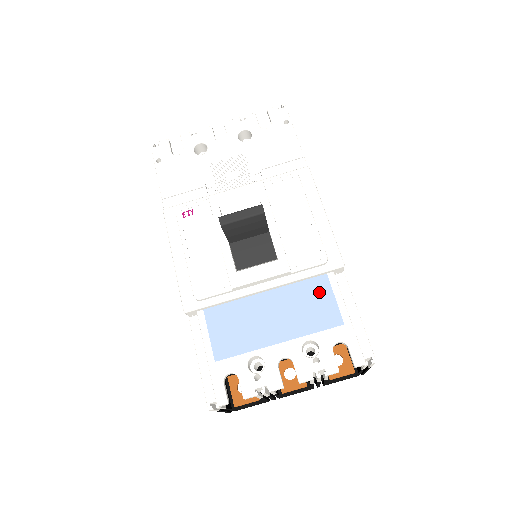
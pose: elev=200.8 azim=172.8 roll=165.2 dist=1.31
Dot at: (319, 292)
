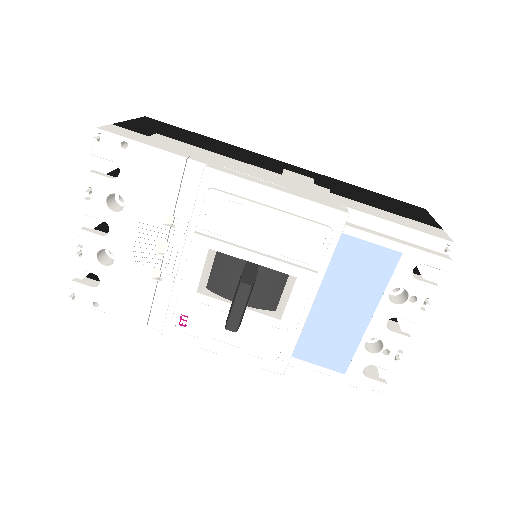
Dot at: (353, 253)
